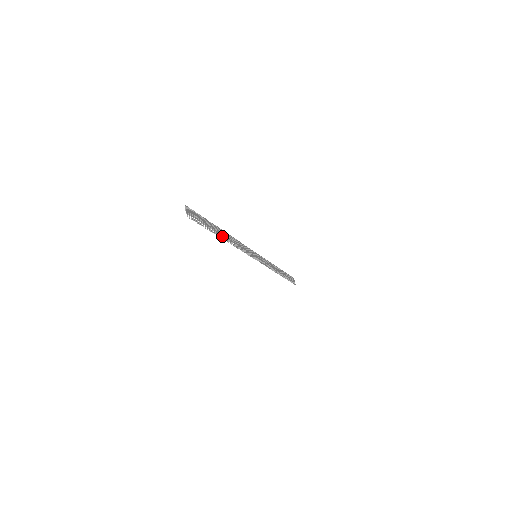
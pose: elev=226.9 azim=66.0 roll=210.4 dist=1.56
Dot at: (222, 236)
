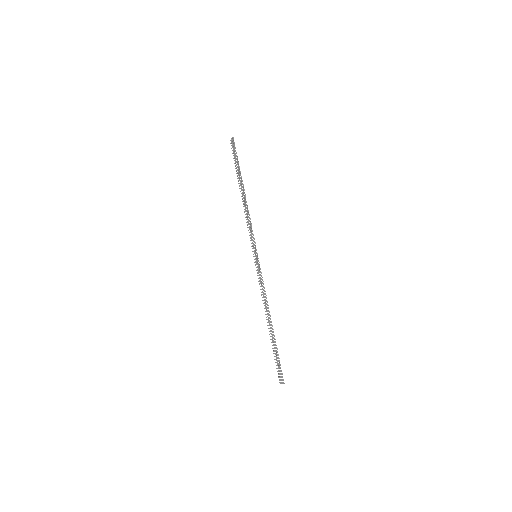
Dot at: occluded
